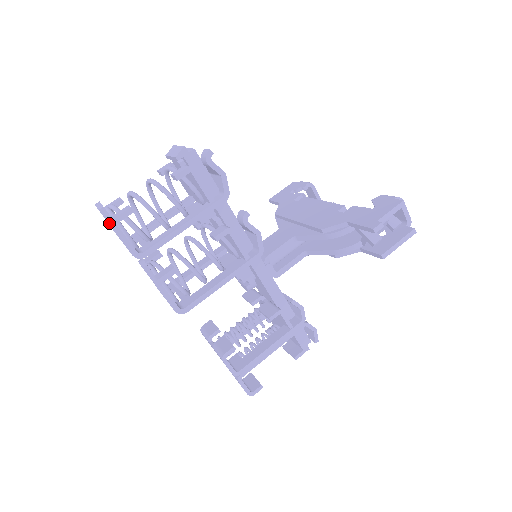
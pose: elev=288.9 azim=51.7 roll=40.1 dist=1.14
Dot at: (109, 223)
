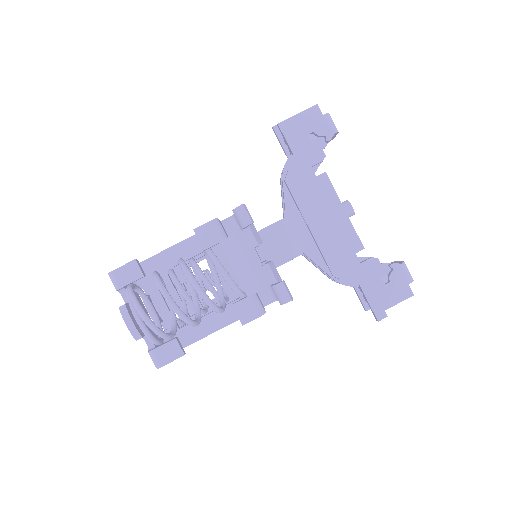
Dot at: (154, 364)
